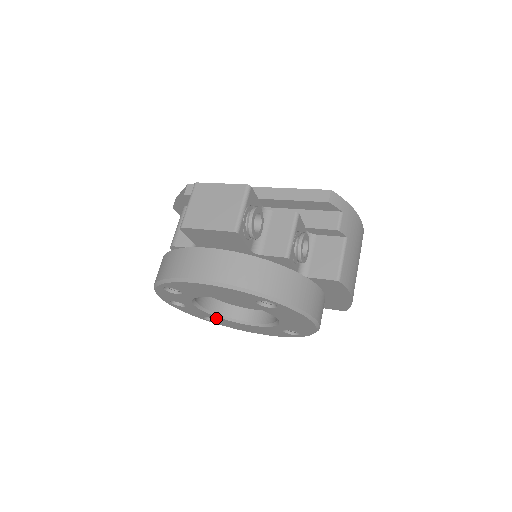
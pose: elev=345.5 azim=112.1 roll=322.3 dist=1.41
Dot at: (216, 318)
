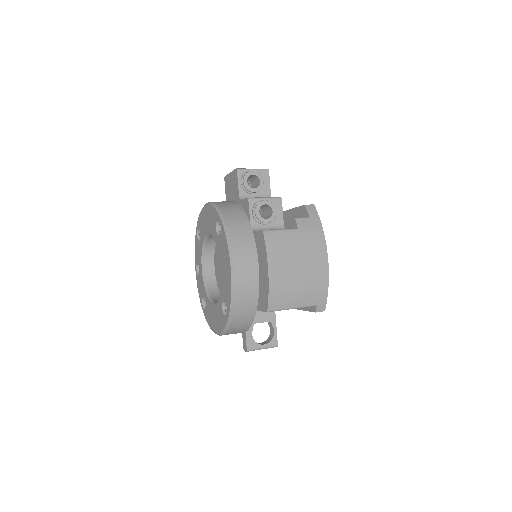
Dot at: (206, 297)
